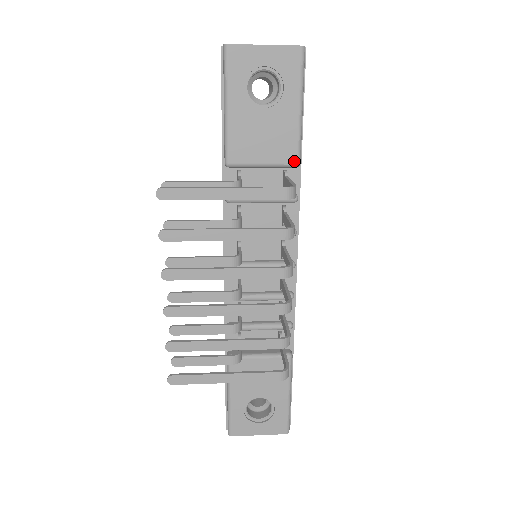
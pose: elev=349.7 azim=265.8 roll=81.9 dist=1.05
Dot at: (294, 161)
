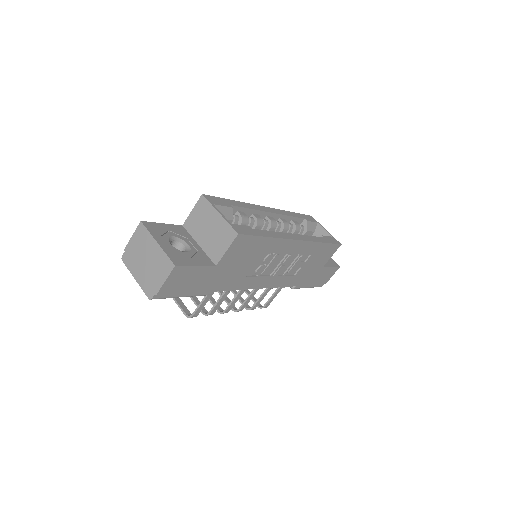
Dot at: occluded
